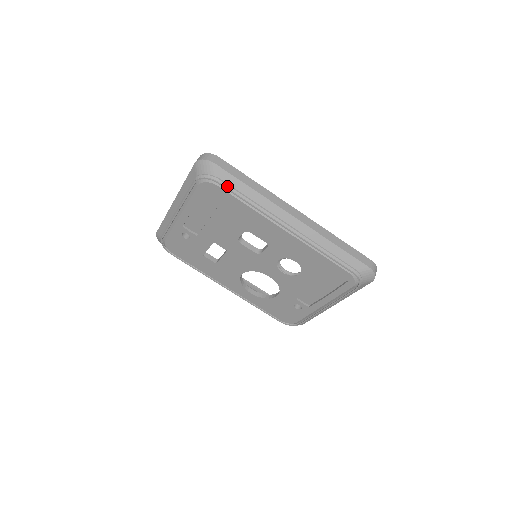
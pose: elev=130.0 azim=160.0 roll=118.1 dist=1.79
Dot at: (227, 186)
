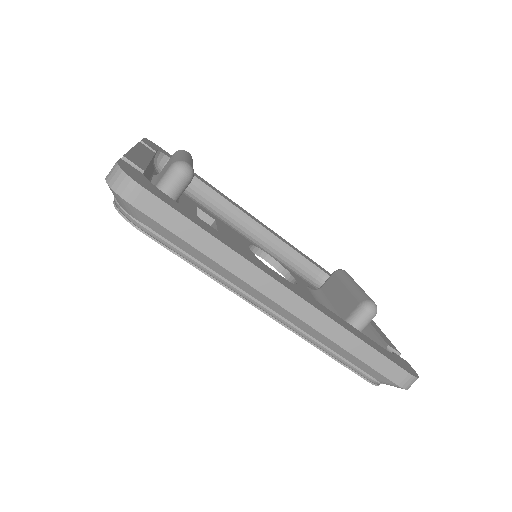
Dot at: (159, 239)
